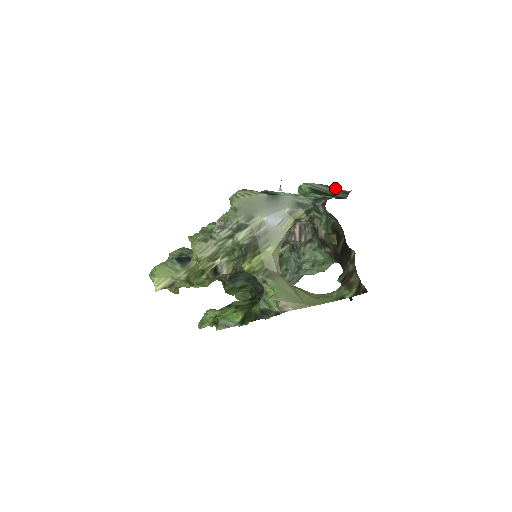
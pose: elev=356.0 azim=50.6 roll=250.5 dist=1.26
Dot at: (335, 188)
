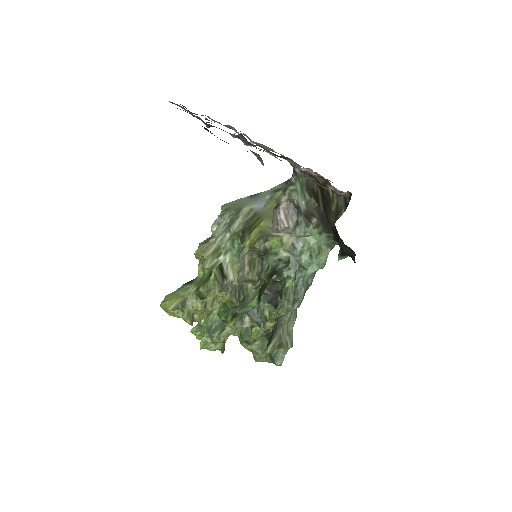
Dot at: occluded
